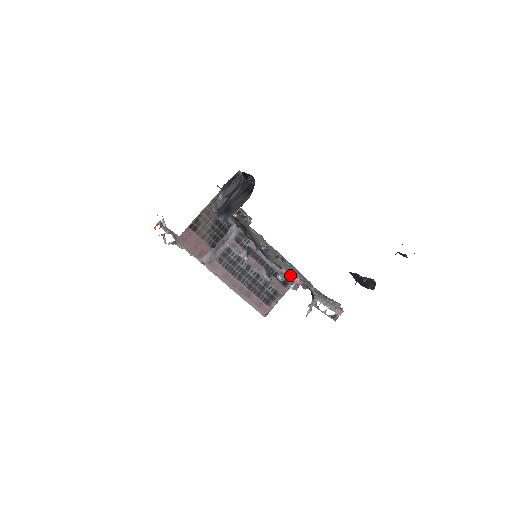
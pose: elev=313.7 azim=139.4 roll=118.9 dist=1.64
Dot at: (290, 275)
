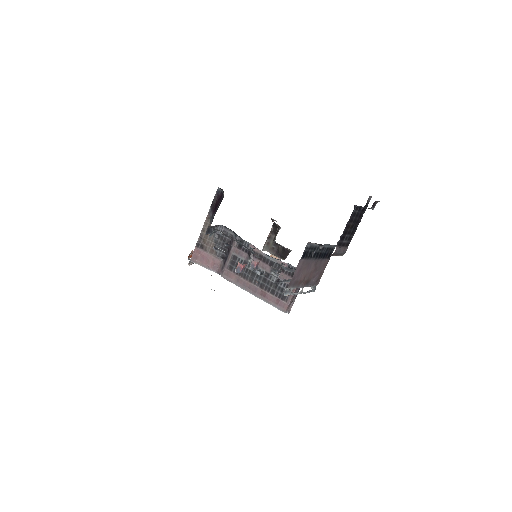
Dot at: occluded
